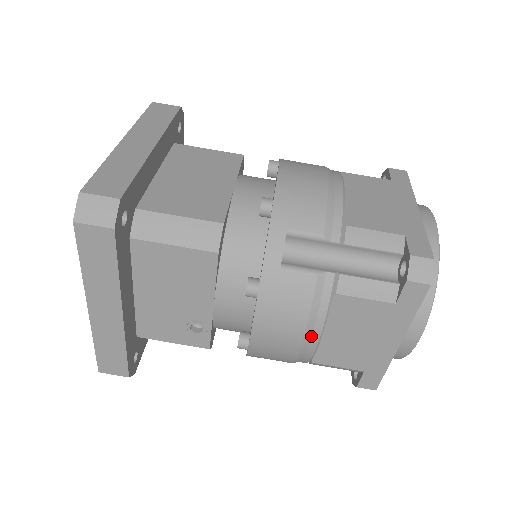
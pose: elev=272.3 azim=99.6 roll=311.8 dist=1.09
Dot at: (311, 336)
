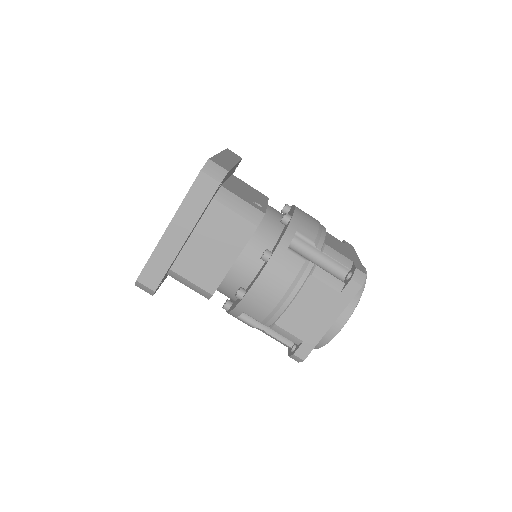
Dot at: occluded
